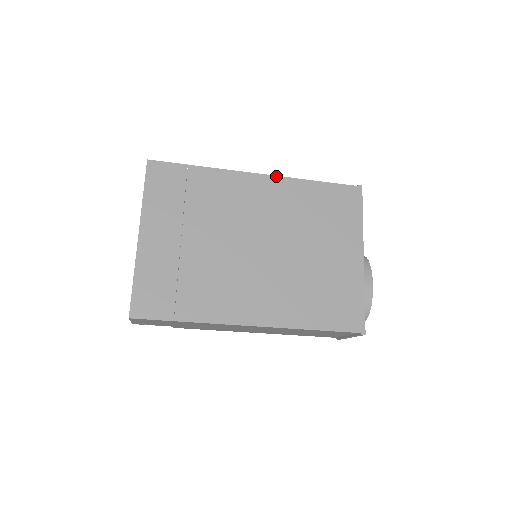
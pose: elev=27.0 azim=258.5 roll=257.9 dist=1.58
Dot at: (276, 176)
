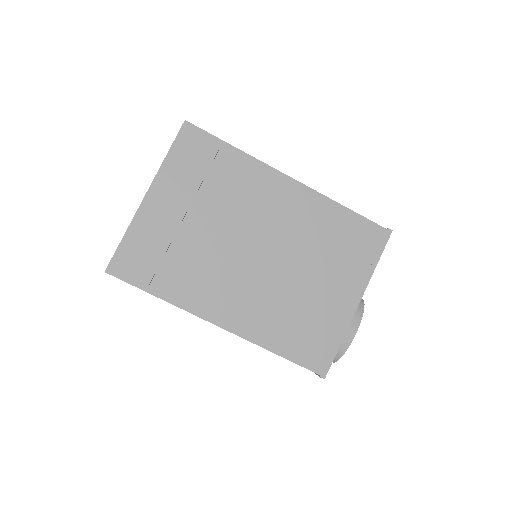
Dot at: (308, 187)
